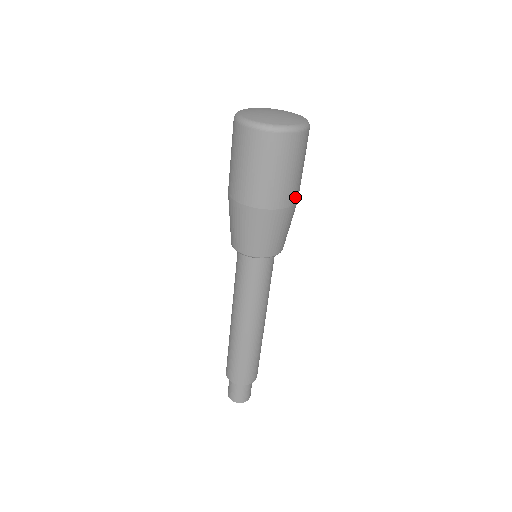
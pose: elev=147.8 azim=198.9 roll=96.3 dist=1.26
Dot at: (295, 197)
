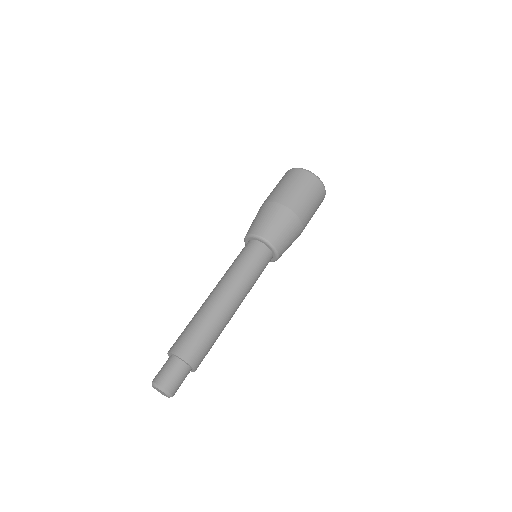
Dot at: occluded
